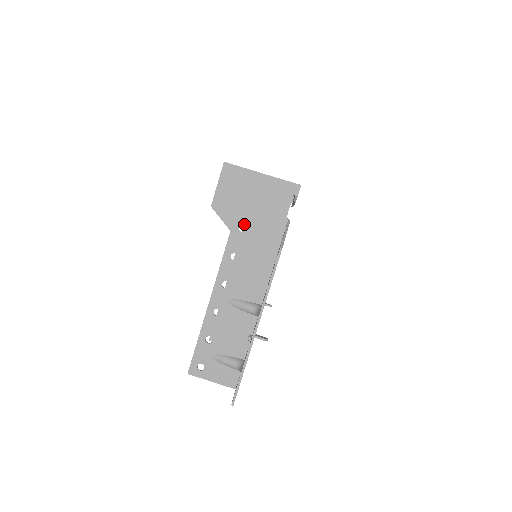
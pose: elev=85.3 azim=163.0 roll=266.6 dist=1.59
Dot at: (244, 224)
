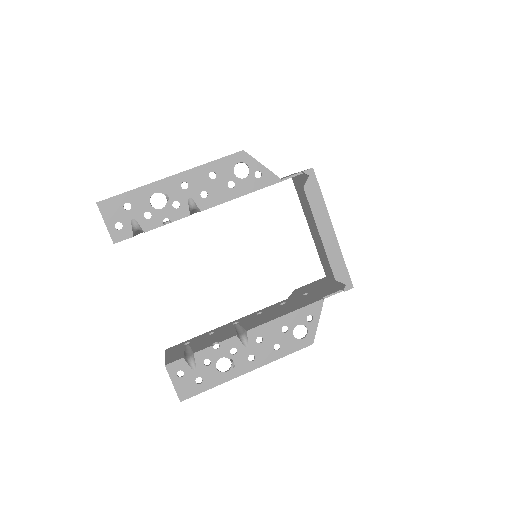
Dot at: occluded
